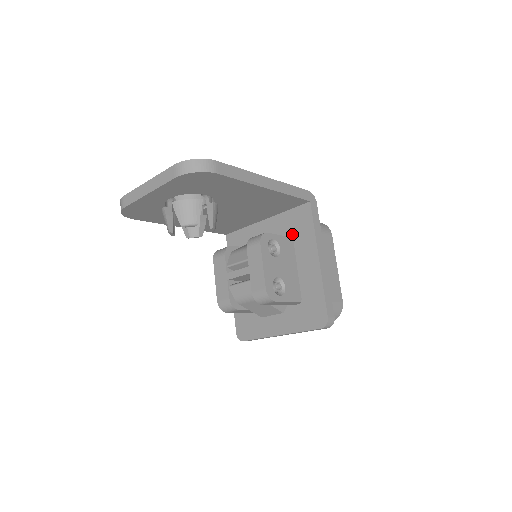
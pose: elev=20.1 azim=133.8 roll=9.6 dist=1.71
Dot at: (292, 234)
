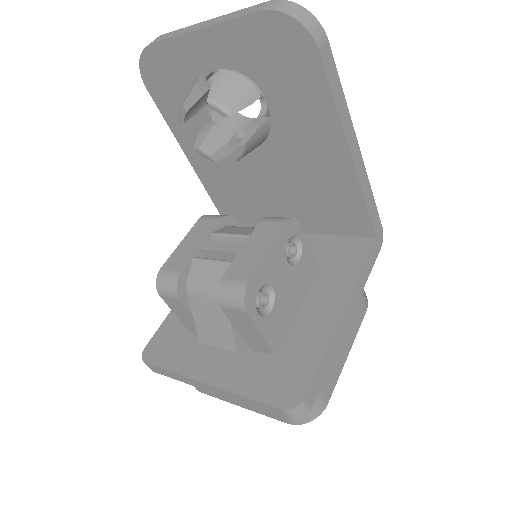
Dot at: (323, 263)
